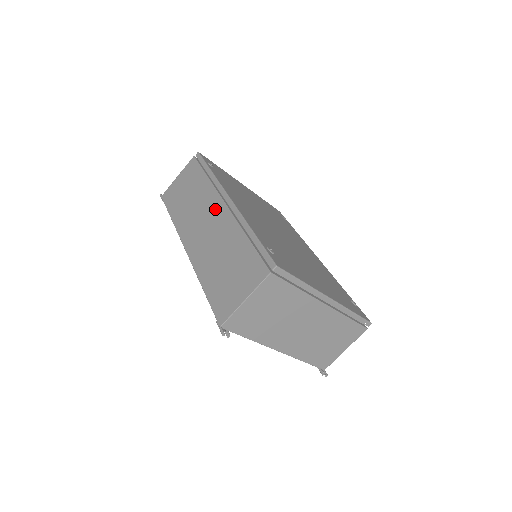
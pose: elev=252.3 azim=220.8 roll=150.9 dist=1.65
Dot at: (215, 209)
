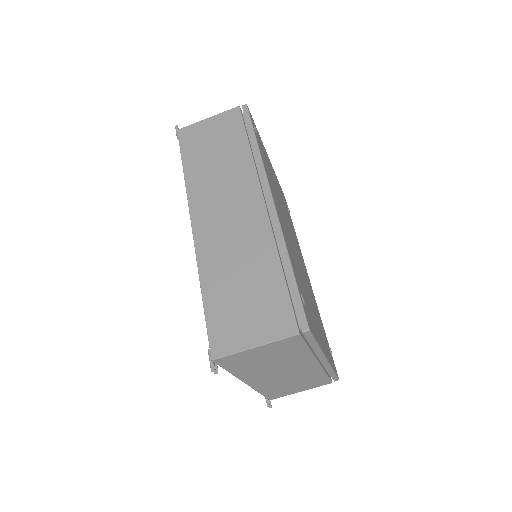
Dot at: (249, 200)
